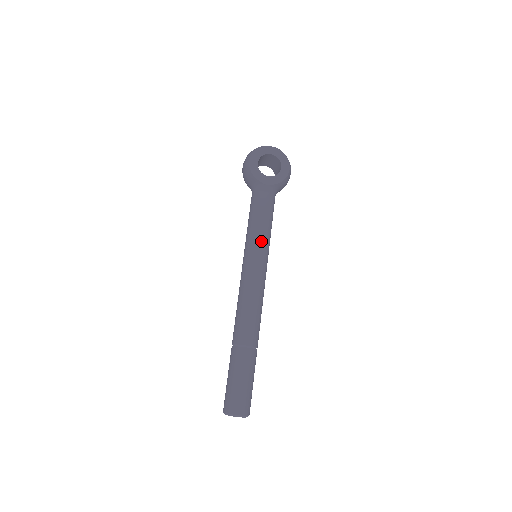
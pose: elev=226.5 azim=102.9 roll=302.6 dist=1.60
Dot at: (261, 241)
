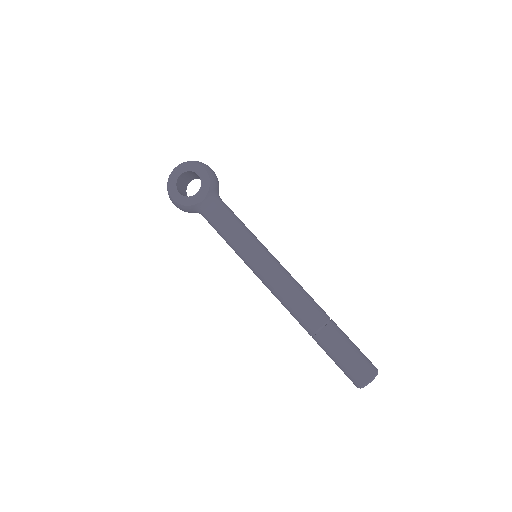
Dot at: (245, 244)
